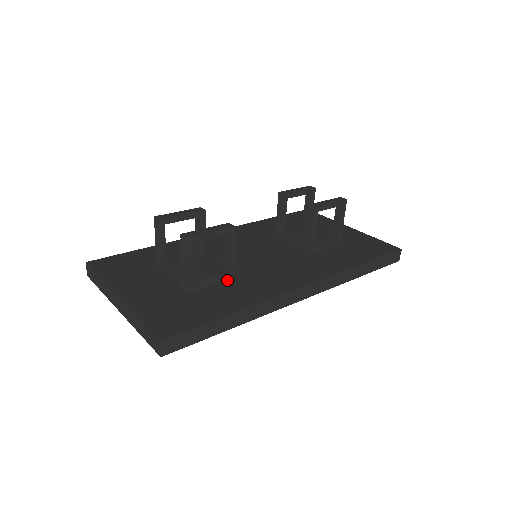
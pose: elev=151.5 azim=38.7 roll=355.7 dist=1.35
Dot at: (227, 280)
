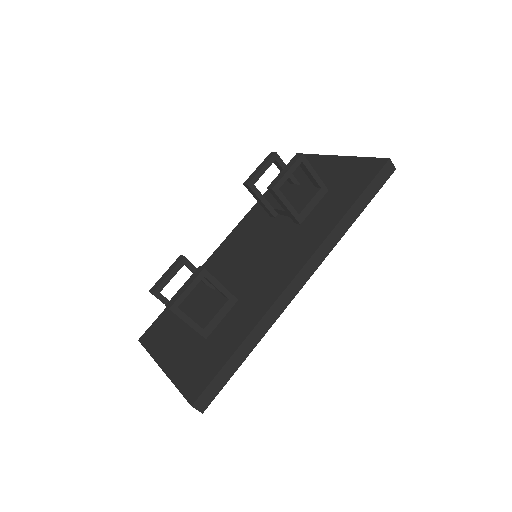
Dot at: (234, 305)
